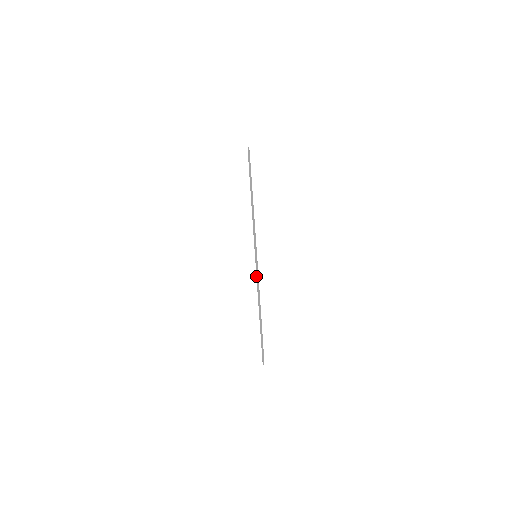
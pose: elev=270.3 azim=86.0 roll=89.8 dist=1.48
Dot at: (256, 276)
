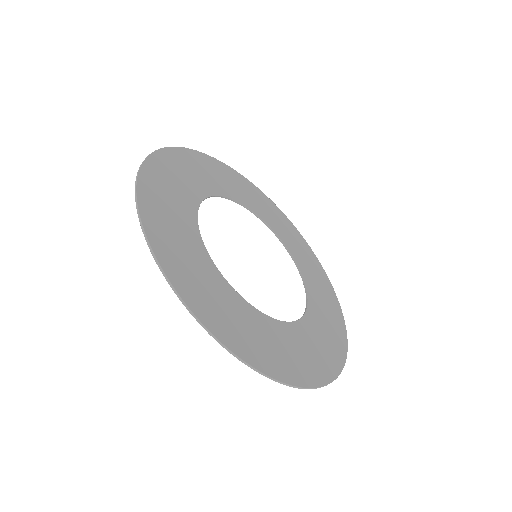
Dot at: occluded
